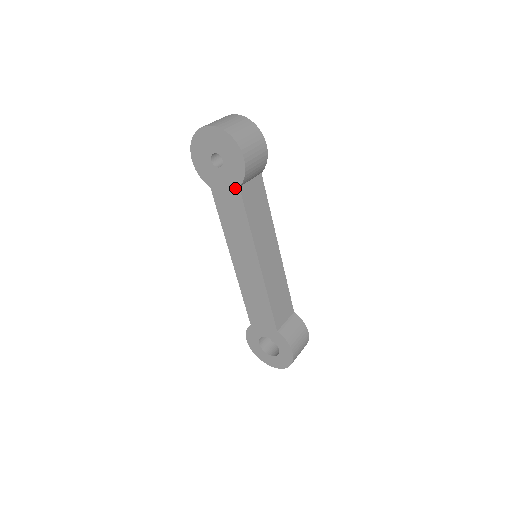
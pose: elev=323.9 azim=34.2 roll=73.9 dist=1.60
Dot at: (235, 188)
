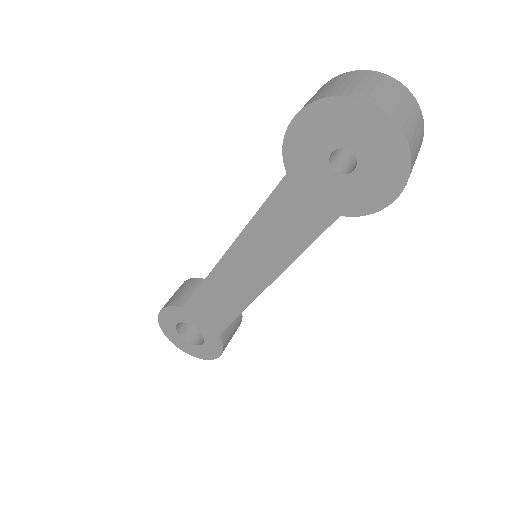
Dot at: (332, 210)
